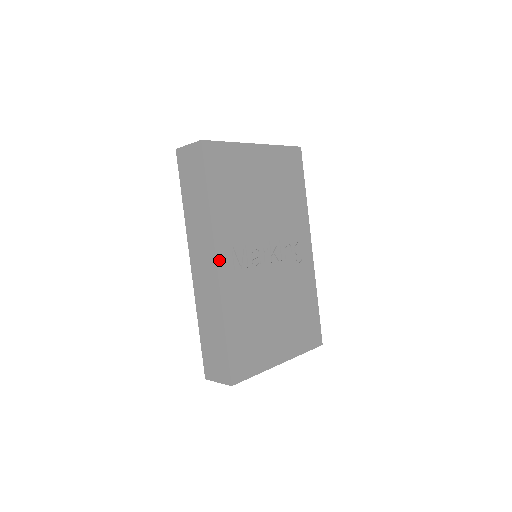
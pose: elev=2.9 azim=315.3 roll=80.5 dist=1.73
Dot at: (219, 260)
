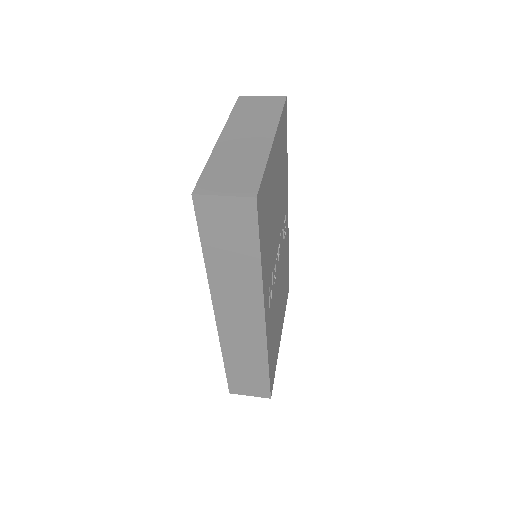
Dot at: (266, 314)
